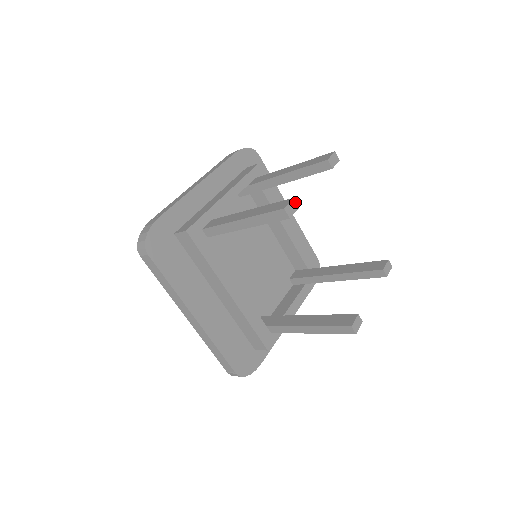
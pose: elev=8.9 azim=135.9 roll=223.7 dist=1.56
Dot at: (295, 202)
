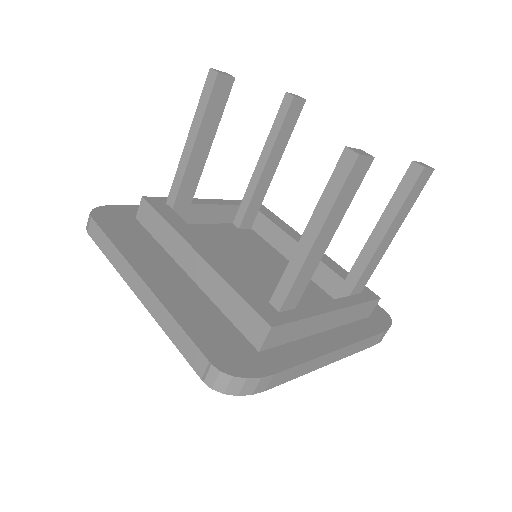
Dot at: (229, 75)
